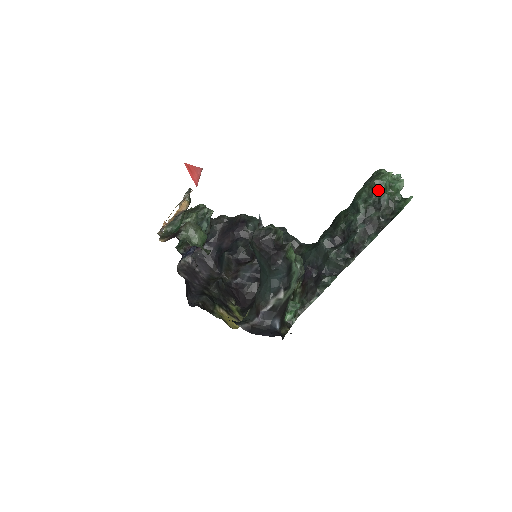
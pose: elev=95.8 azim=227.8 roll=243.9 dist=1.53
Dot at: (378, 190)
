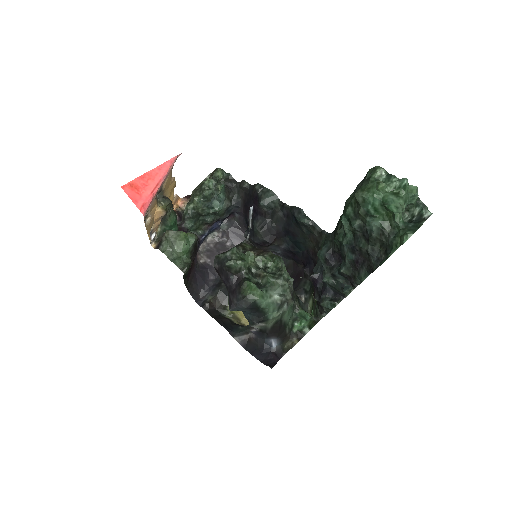
Dot at: (363, 211)
